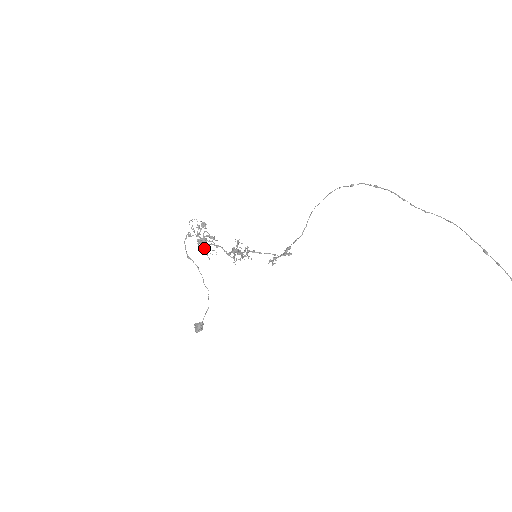
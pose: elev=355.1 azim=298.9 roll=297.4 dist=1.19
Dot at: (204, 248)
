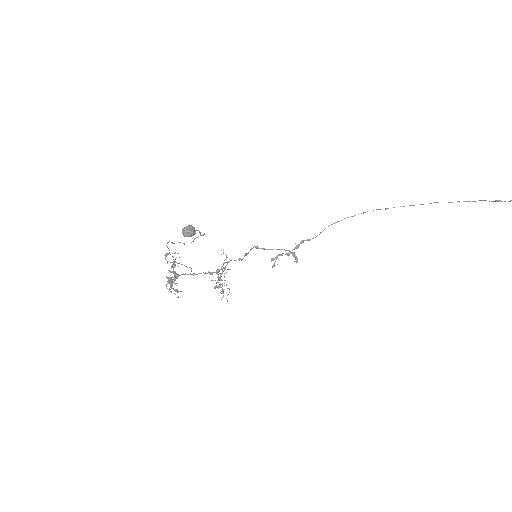
Dot at: occluded
